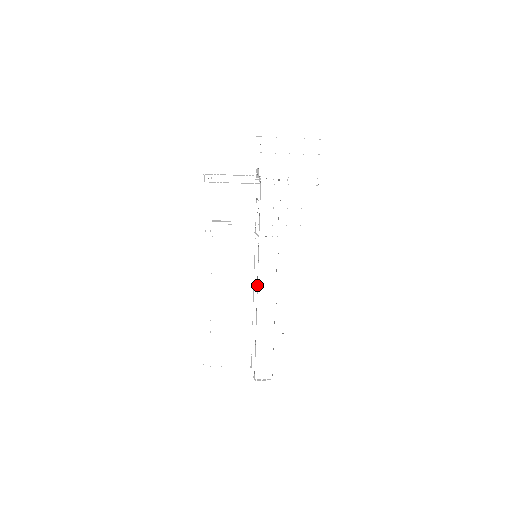
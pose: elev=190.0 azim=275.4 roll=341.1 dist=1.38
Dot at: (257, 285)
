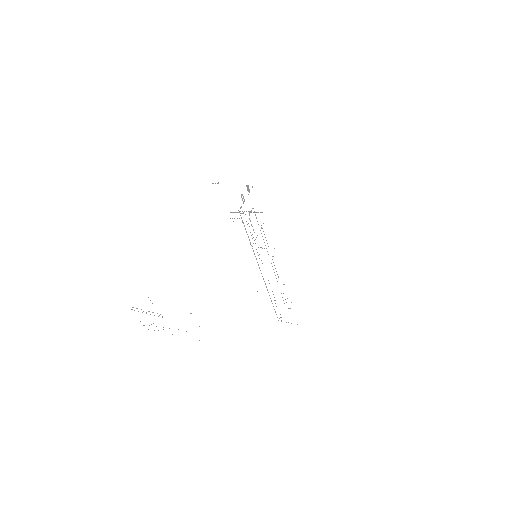
Dot at: occluded
